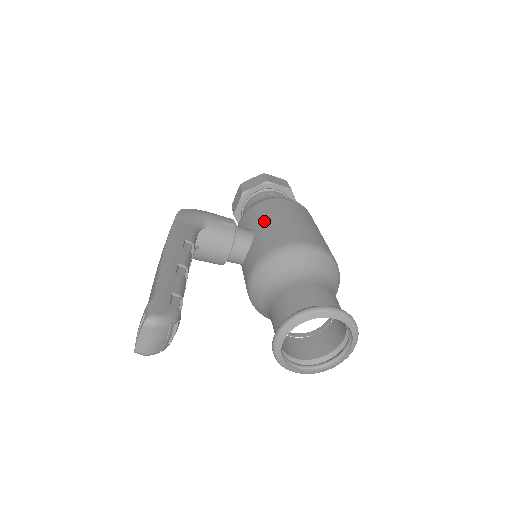
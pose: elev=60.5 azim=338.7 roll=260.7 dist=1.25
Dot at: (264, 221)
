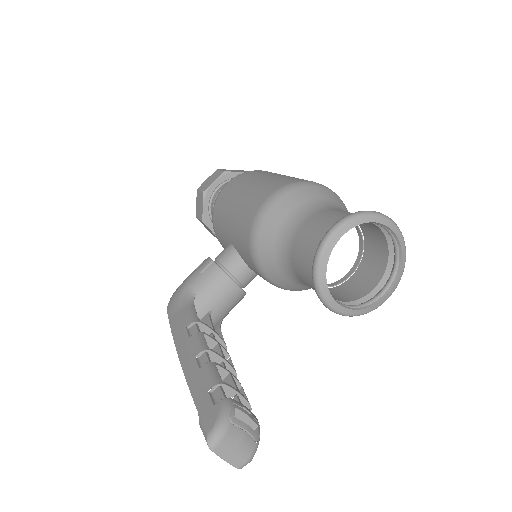
Dot at: (226, 228)
